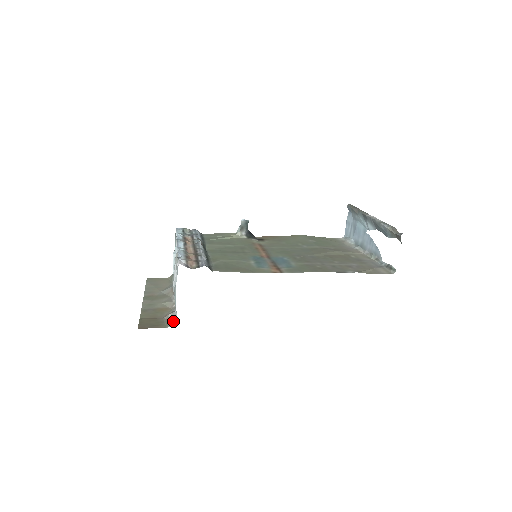
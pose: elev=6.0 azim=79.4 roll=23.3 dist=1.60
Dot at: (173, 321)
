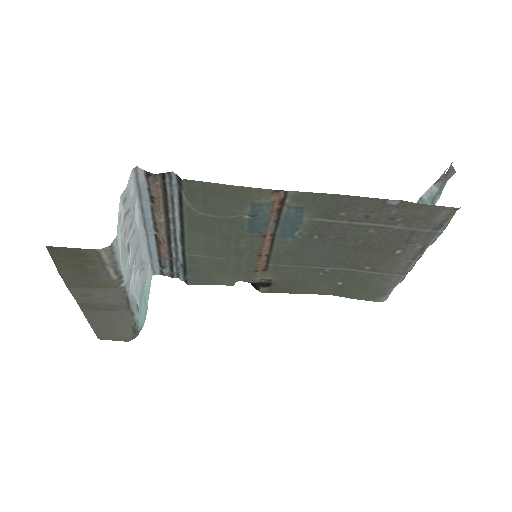
Dot at: (110, 256)
